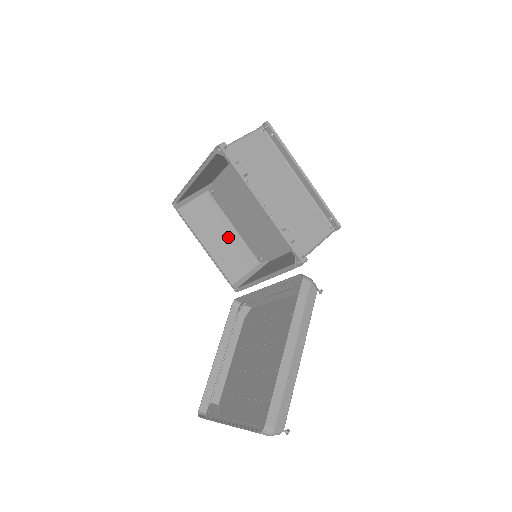
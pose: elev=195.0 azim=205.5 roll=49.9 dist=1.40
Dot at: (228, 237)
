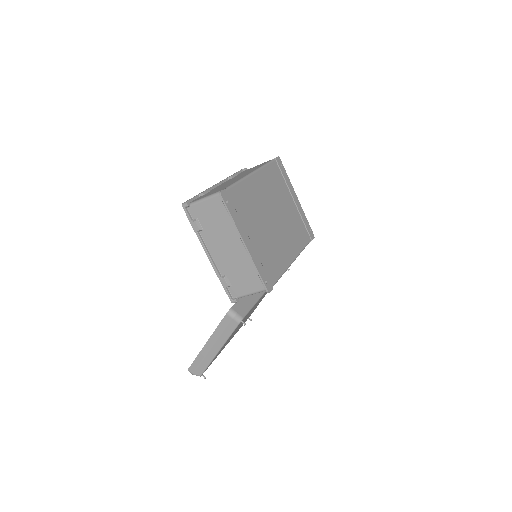
Dot at: occluded
